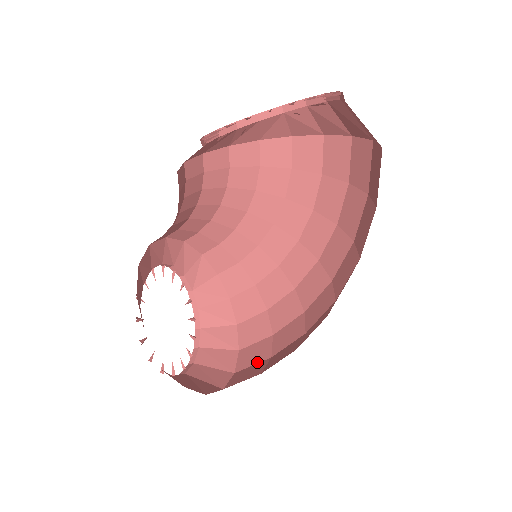
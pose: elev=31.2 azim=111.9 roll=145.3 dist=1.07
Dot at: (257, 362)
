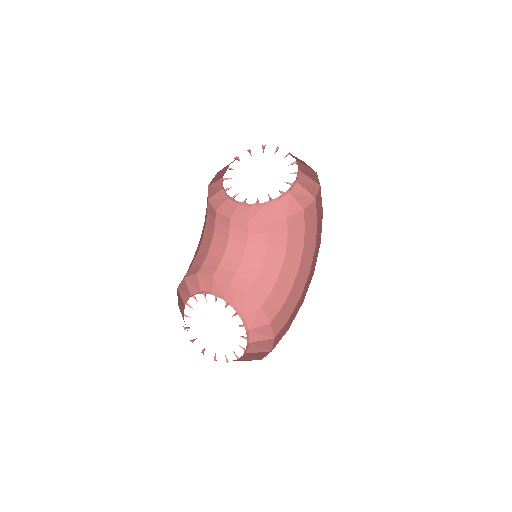
Dot at: occluded
